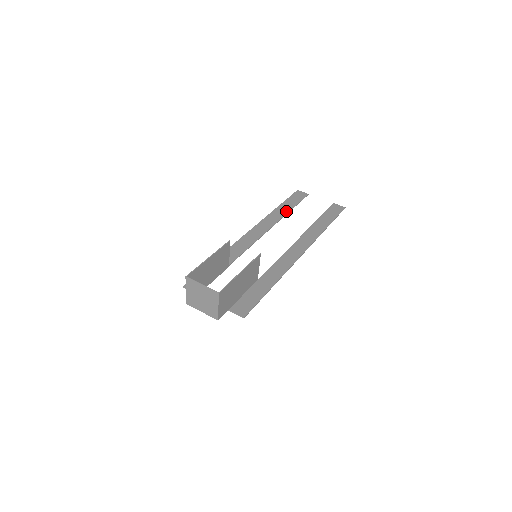
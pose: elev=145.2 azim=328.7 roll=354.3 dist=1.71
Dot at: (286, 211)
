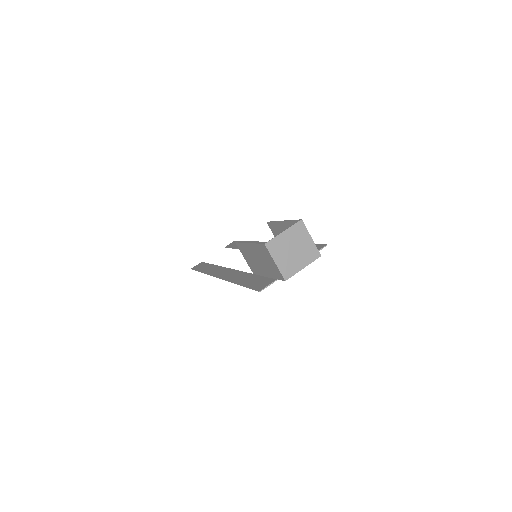
Dot at: (211, 266)
